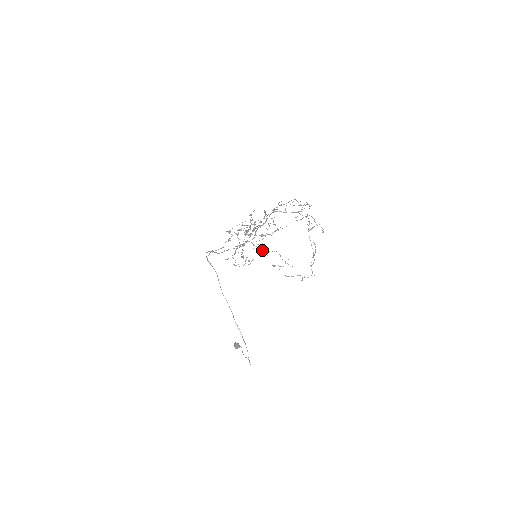
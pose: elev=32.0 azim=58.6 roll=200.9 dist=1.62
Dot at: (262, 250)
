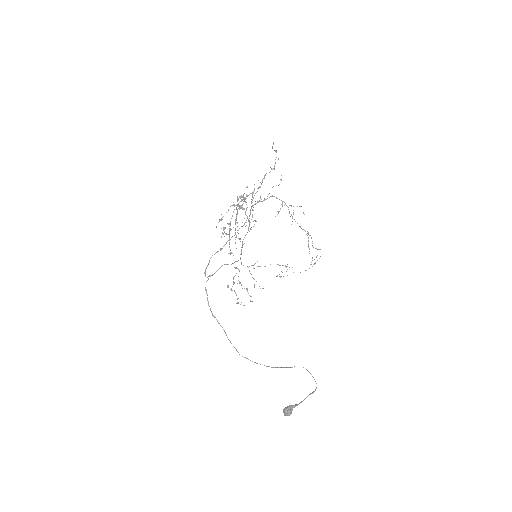
Dot at: (259, 266)
